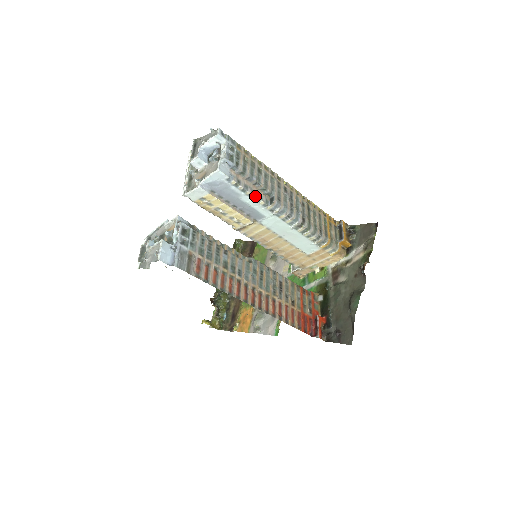
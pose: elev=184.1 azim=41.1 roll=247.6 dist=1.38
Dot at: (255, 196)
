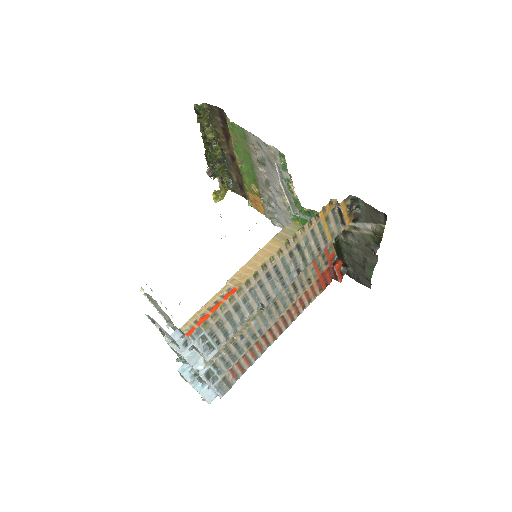
Dot at: (246, 322)
